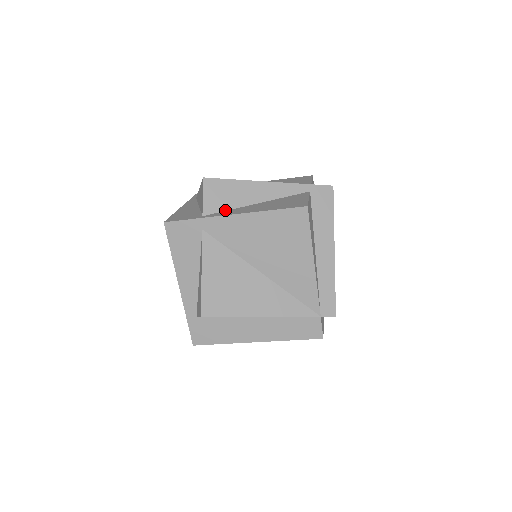
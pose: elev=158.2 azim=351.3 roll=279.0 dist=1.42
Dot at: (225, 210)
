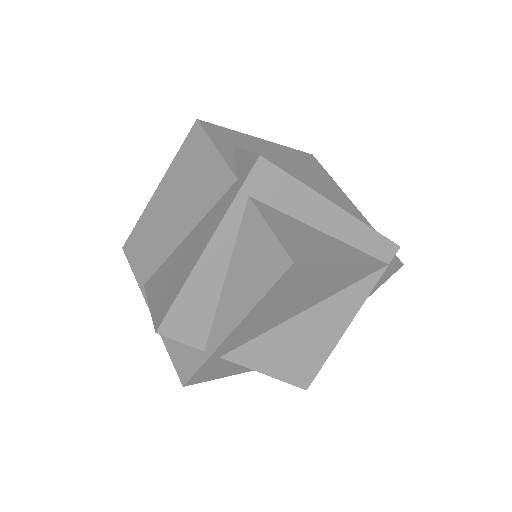
Dot at: (211, 322)
